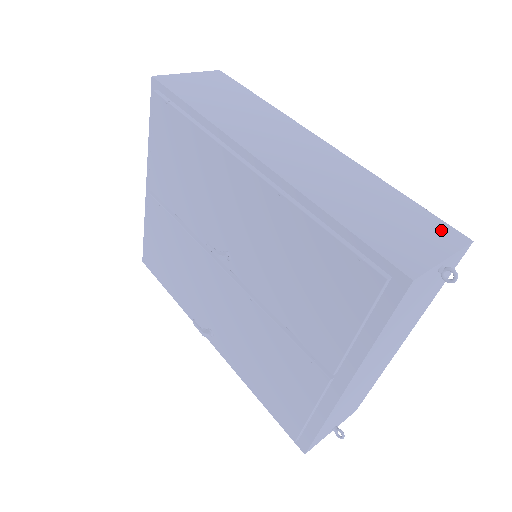
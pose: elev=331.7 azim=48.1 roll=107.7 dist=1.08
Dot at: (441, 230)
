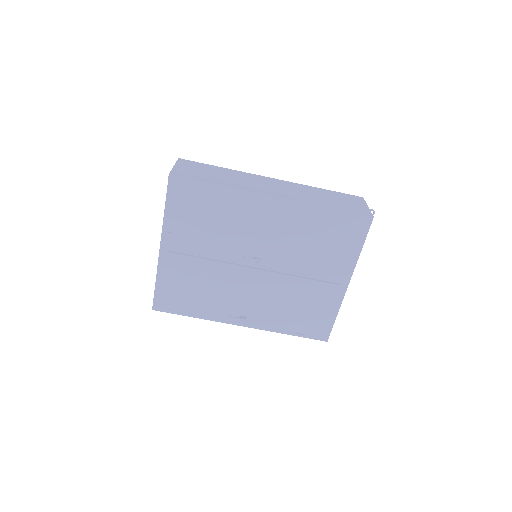
Dot at: (353, 198)
